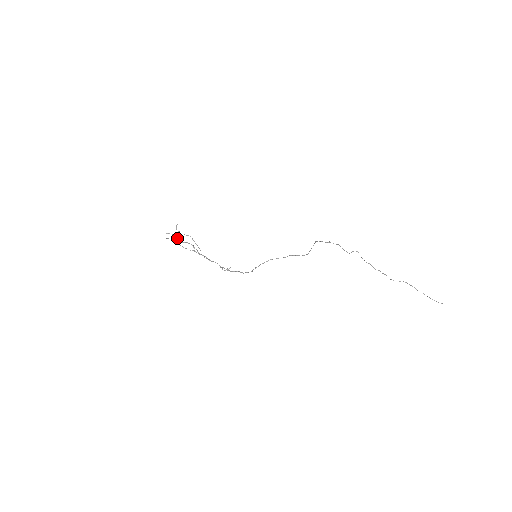
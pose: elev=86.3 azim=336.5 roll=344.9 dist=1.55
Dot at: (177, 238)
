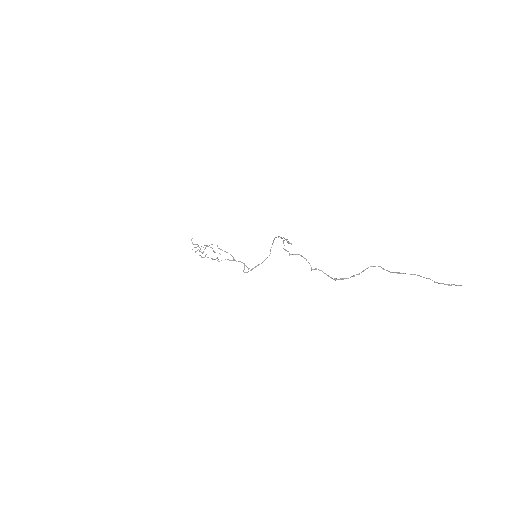
Dot at: occluded
